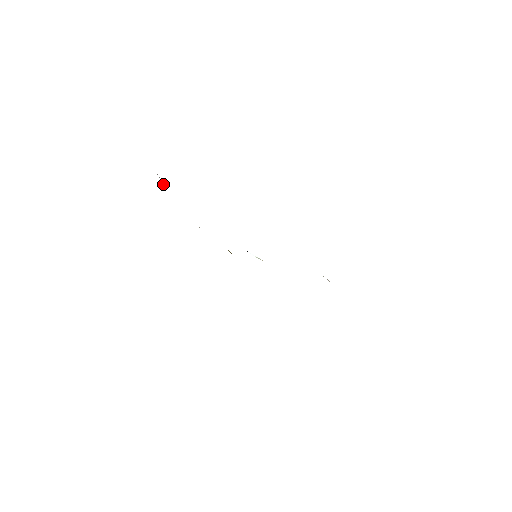
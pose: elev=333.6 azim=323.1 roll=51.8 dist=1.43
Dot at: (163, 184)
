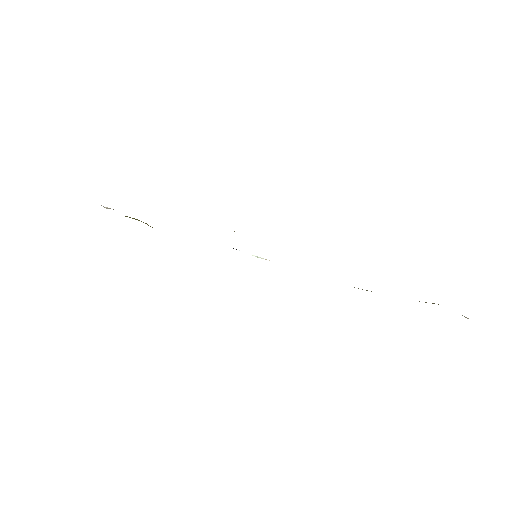
Dot at: occluded
